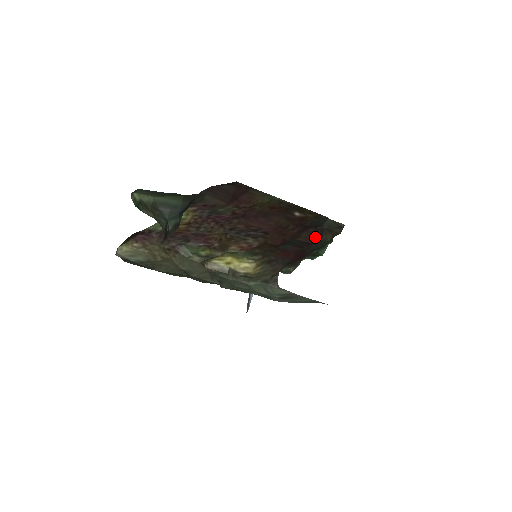
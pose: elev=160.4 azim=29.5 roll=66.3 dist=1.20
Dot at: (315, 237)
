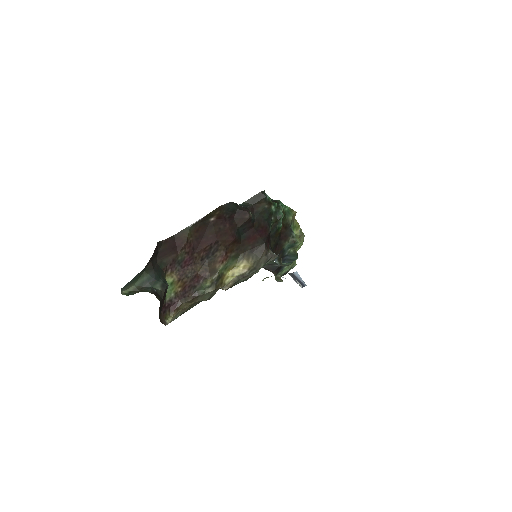
Dot at: (244, 216)
